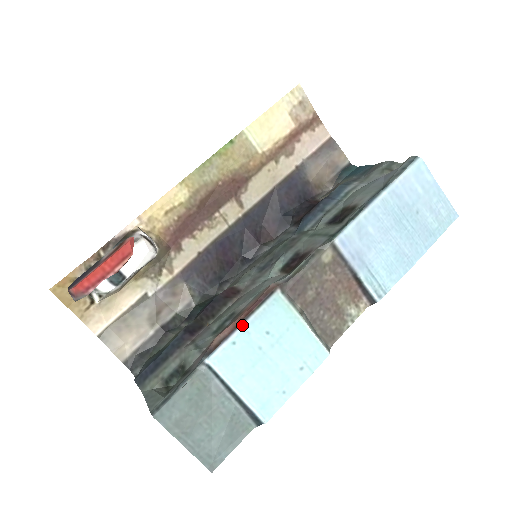
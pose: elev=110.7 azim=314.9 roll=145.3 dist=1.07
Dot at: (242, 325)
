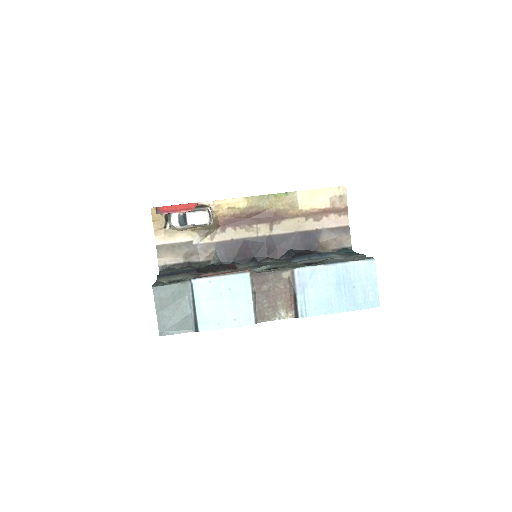
Dot at: (220, 276)
